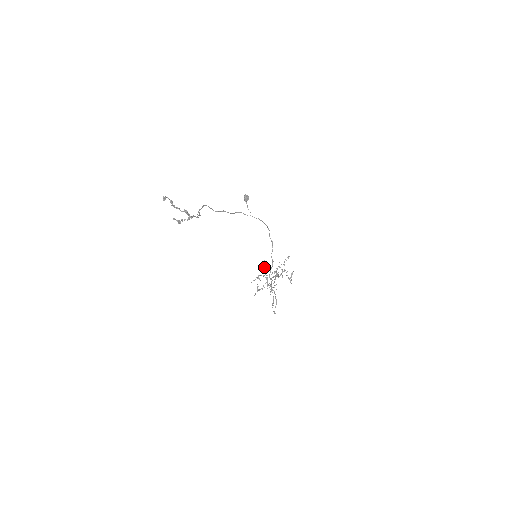
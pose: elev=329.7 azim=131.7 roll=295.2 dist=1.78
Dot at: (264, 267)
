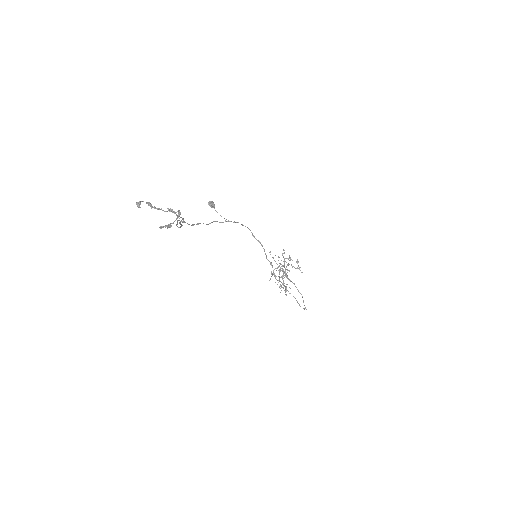
Dot at: (273, 258)
